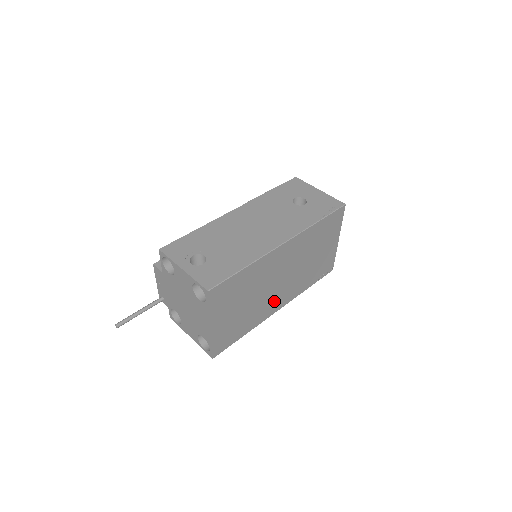
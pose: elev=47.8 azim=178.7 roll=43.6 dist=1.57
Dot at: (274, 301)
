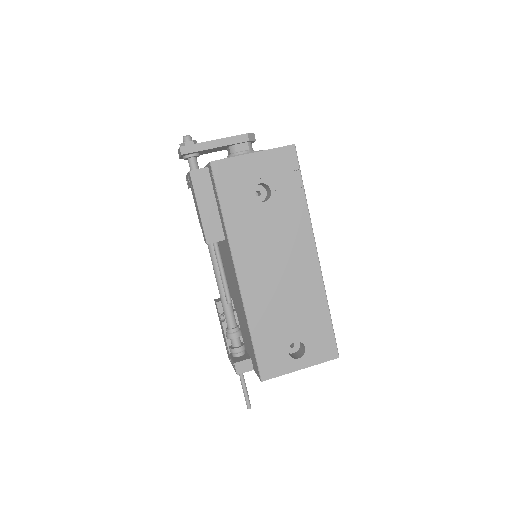
Dot at: occluded
